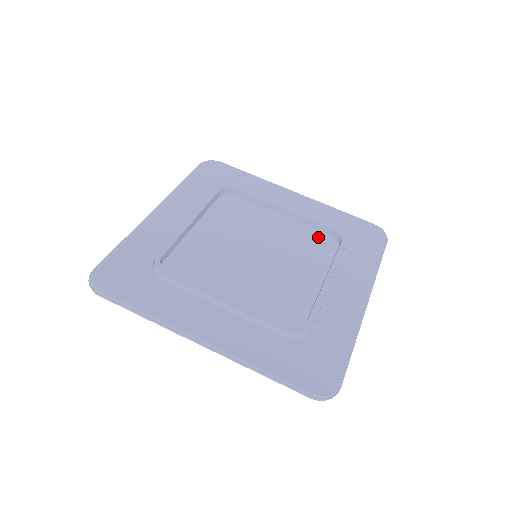
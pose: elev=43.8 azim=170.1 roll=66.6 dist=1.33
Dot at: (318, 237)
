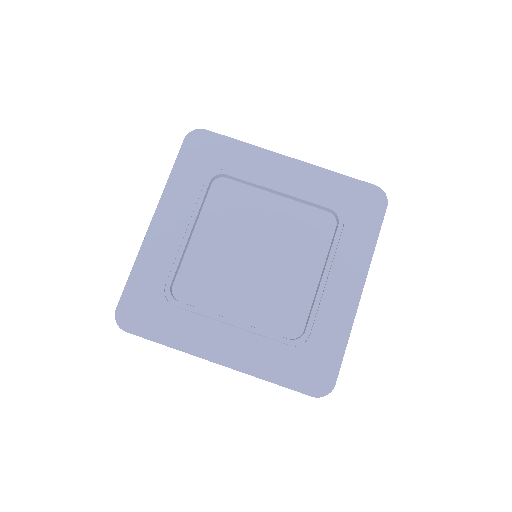
Dot at: (315, 217)
